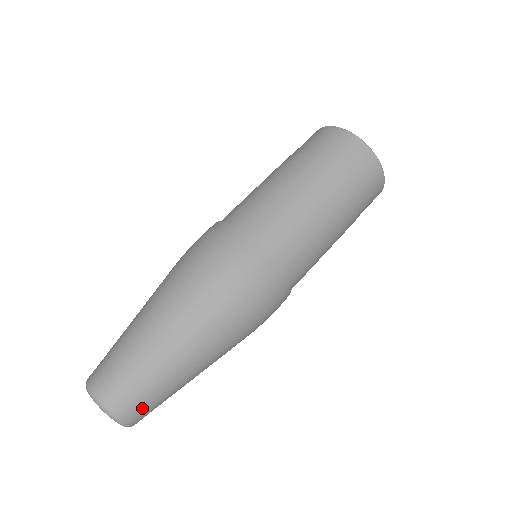
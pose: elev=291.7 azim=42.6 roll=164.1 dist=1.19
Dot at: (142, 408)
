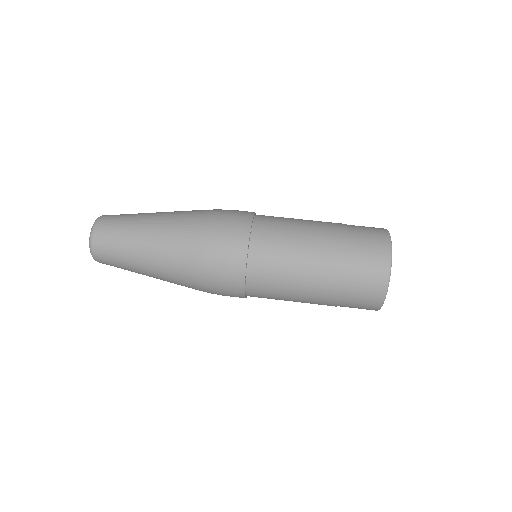
Dot at: (109, 263)
